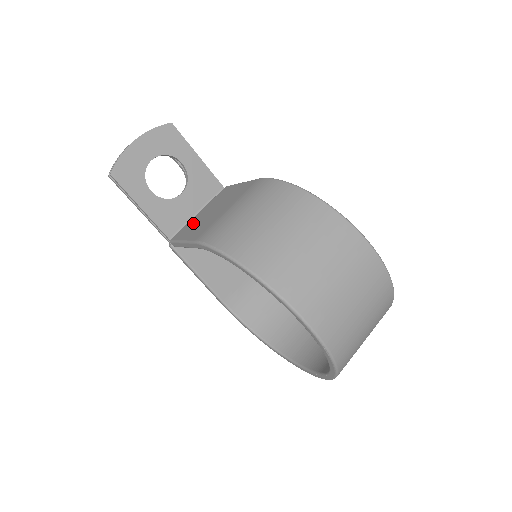
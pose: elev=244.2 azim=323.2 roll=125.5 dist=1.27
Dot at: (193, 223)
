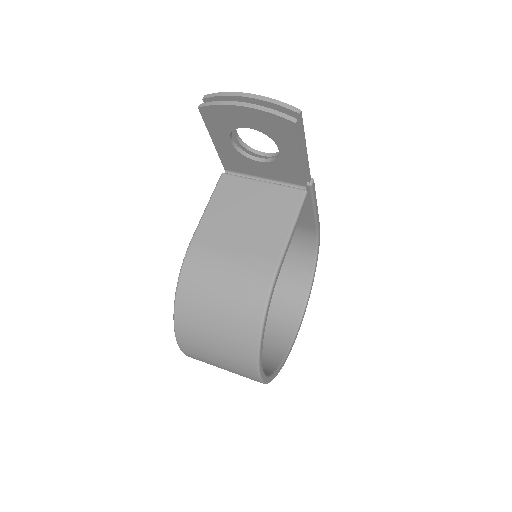
Dot at: (237, 195)
